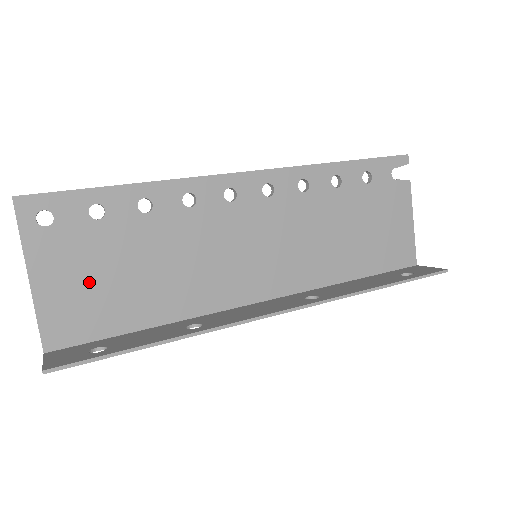
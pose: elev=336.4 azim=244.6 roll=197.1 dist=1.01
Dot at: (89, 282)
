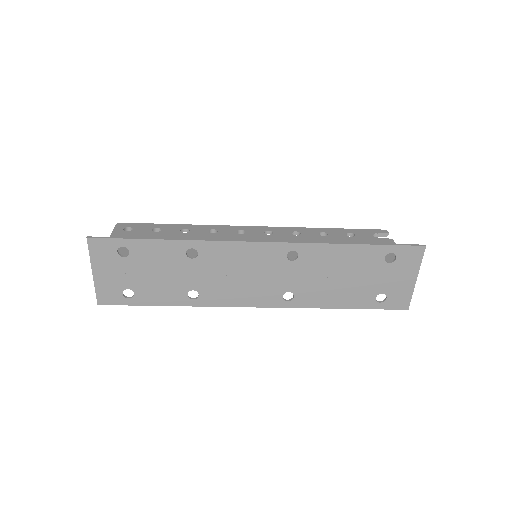
Dot at: occluded
